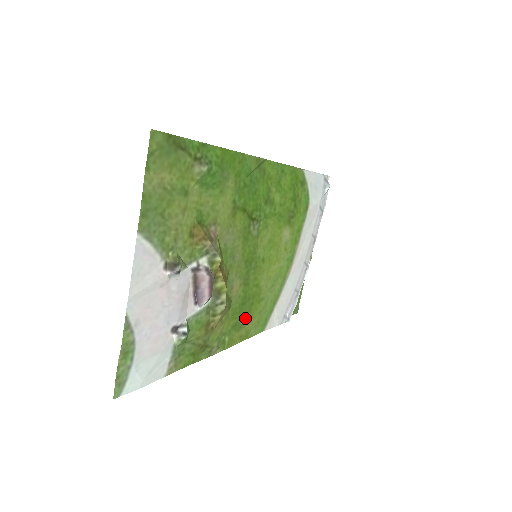
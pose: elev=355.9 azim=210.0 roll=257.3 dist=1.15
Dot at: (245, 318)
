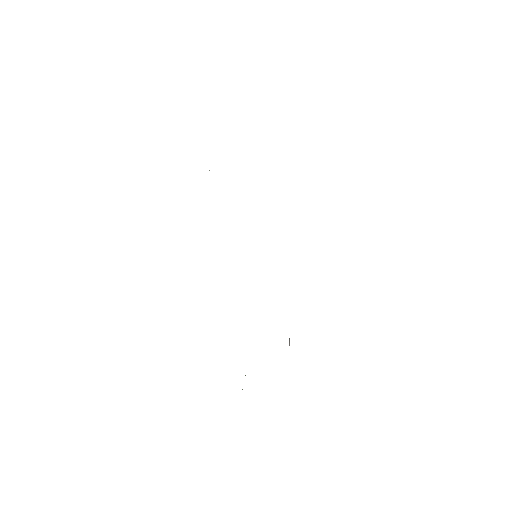
Dot at: occluded
